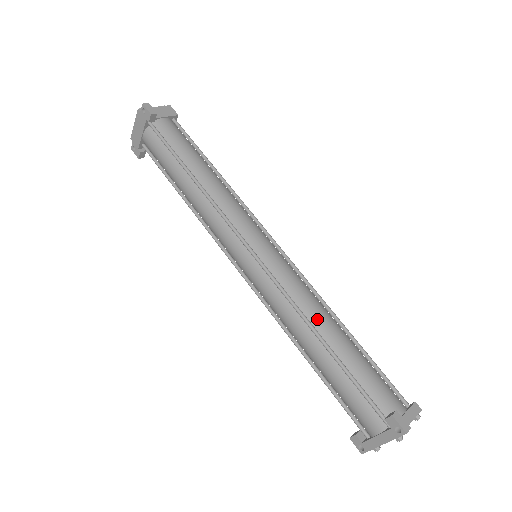
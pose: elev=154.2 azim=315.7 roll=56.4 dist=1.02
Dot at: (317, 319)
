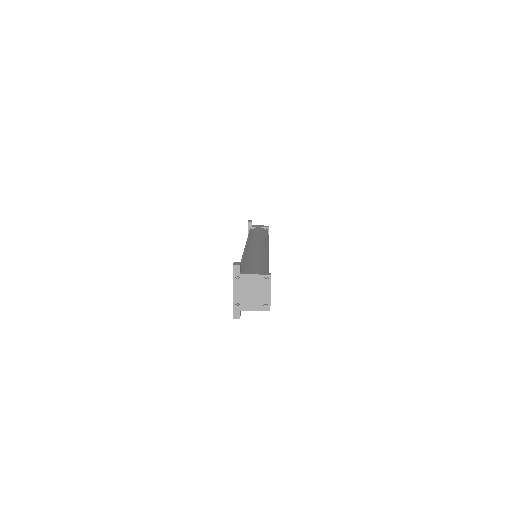
Dot at: (250, 255)
